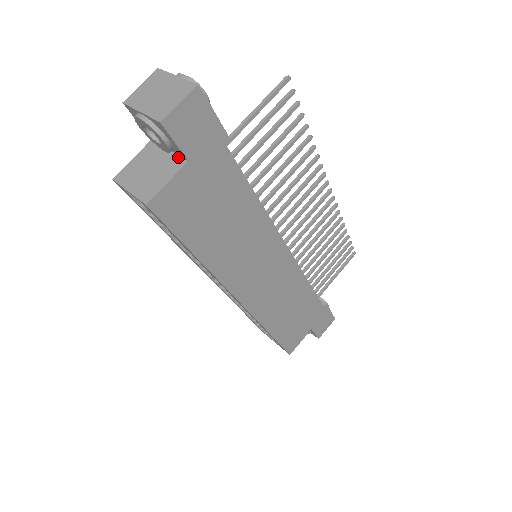
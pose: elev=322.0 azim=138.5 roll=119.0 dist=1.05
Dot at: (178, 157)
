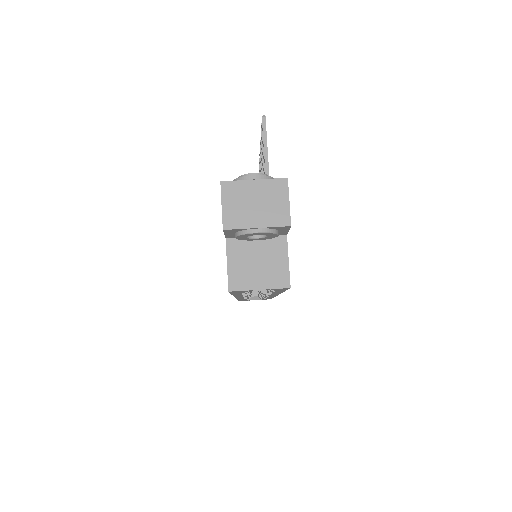
Dot at: occluded
